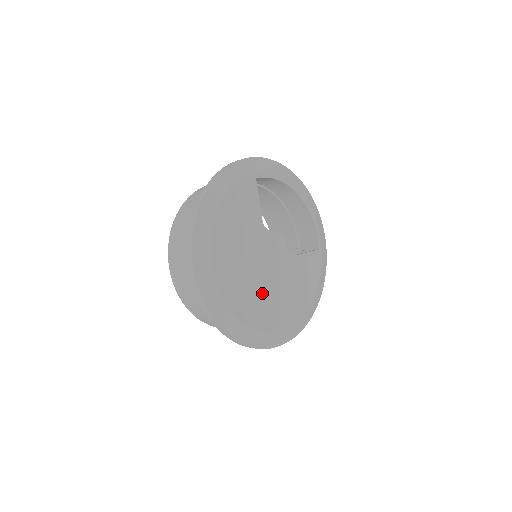
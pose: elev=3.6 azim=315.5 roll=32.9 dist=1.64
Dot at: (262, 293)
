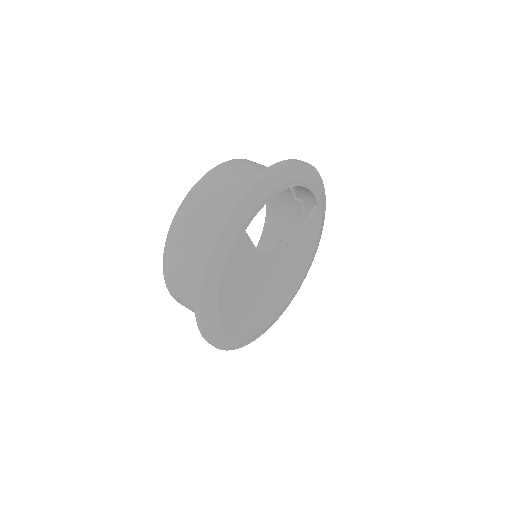
Dot at: (272, 297)
